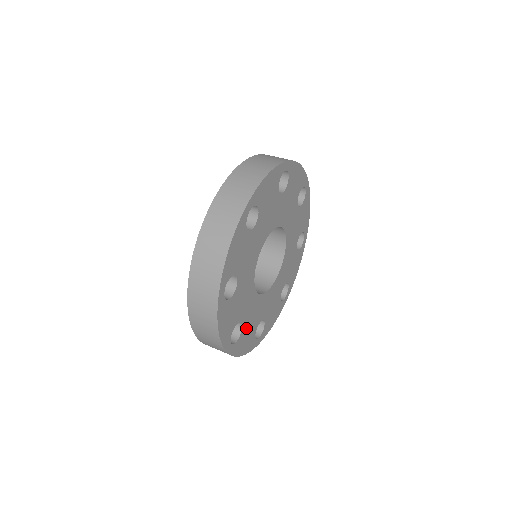
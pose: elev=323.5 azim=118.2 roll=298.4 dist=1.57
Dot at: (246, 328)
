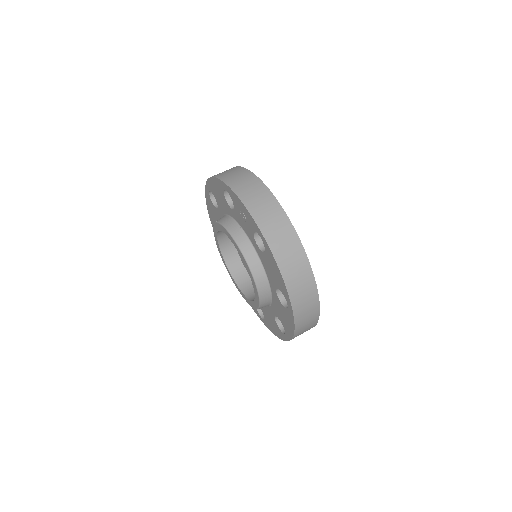
Dot at: occluded
